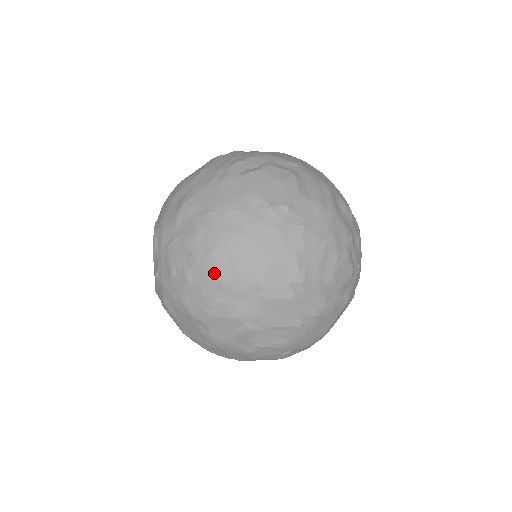
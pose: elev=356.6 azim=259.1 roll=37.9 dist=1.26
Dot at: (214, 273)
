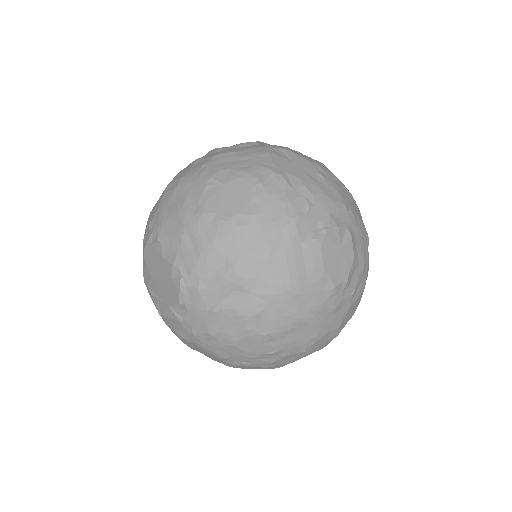
Dot at: (268, 346)
